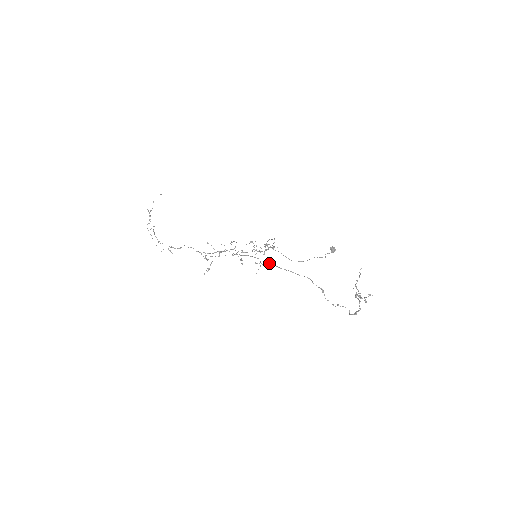
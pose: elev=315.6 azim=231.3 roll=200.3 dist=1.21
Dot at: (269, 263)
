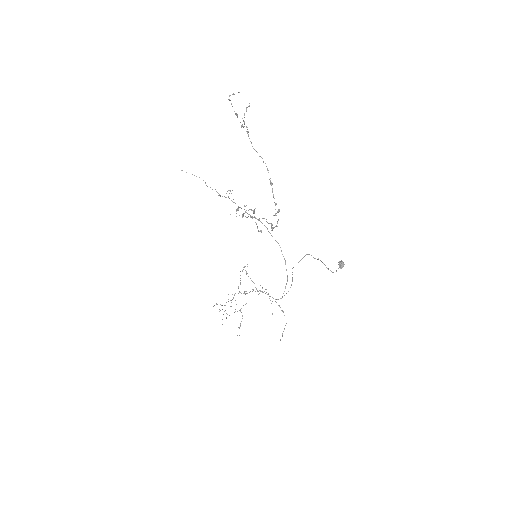
Dot at: (242, 217)
